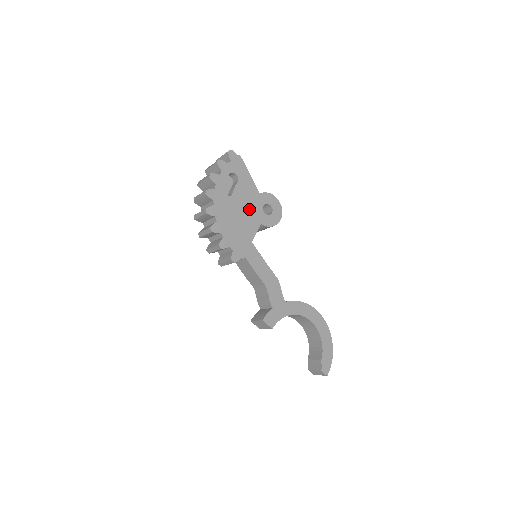
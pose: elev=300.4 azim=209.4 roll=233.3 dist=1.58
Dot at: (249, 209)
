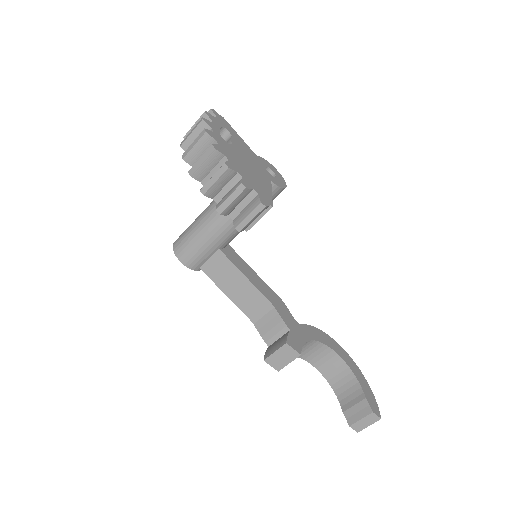
Dot at: (254, 164)
